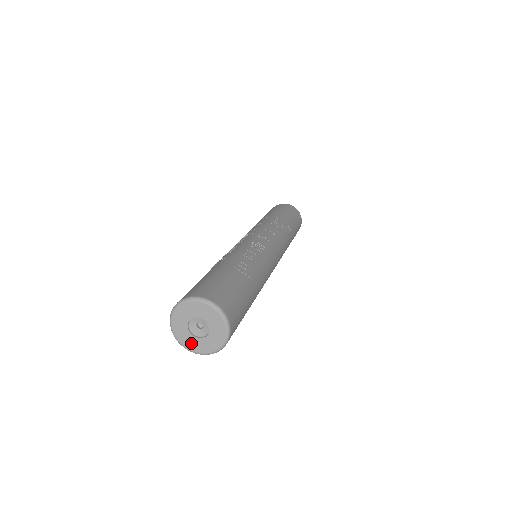
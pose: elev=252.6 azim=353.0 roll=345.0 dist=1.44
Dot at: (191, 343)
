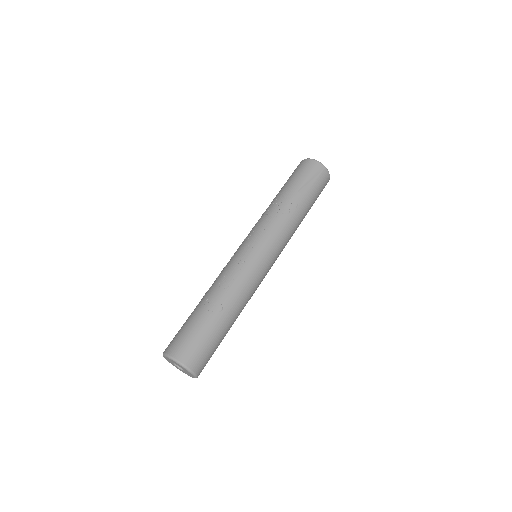
Dot at: (184, 372)
